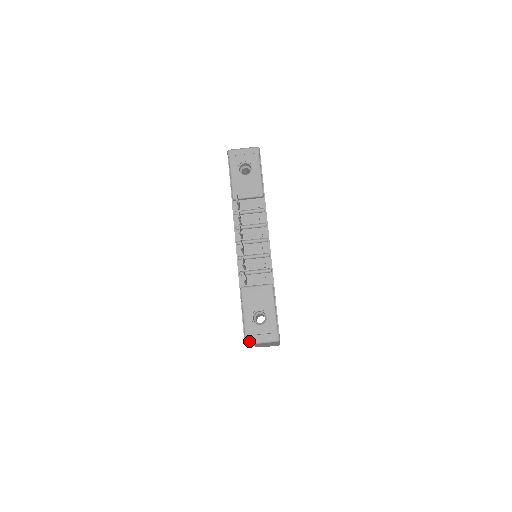
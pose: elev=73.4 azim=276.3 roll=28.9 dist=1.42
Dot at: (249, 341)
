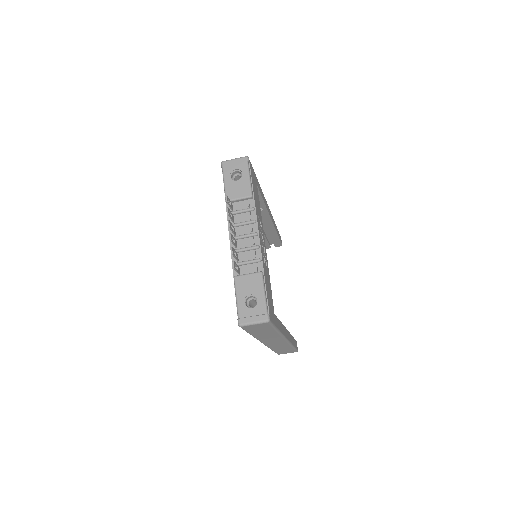
Dot at: (242, 323)
